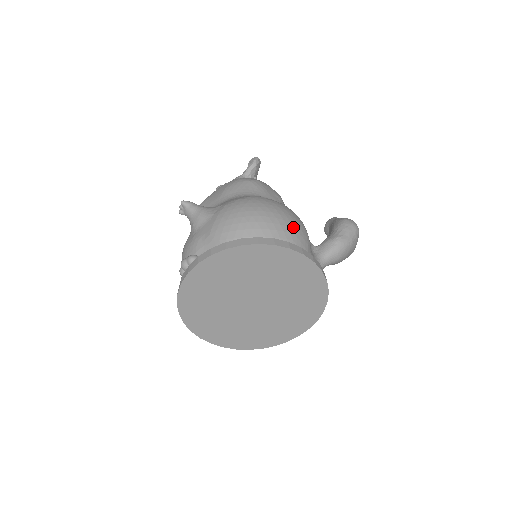
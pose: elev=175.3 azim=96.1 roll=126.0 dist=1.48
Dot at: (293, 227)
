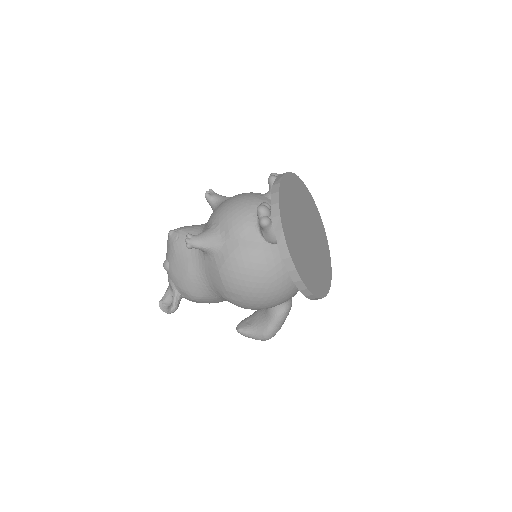
Dot at: occluded
